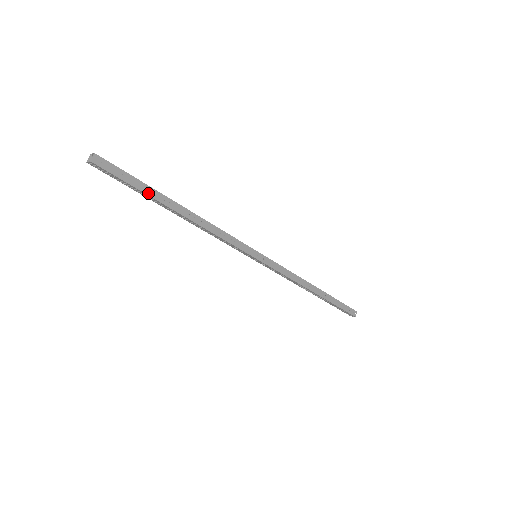
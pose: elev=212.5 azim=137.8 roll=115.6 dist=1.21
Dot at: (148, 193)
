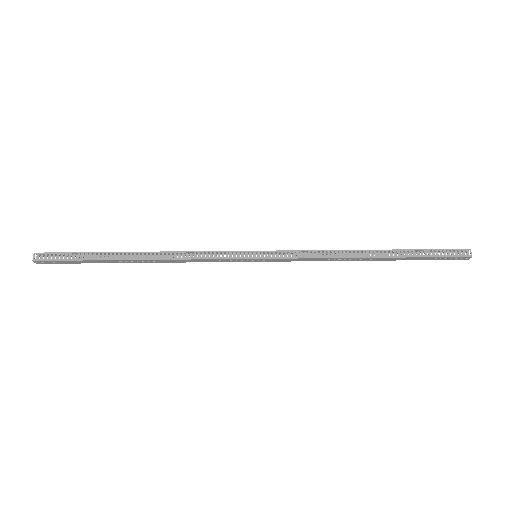
Dot at: (97, 262)
